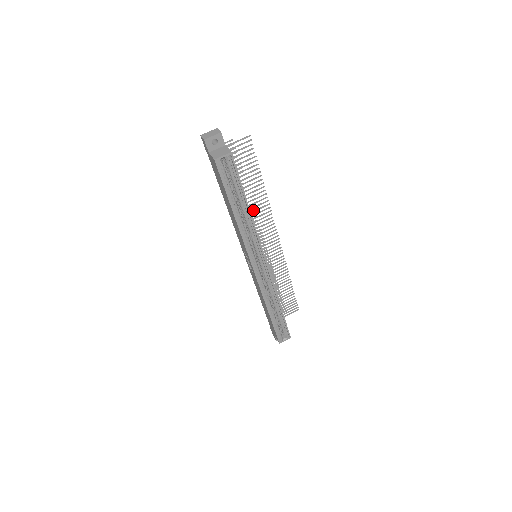
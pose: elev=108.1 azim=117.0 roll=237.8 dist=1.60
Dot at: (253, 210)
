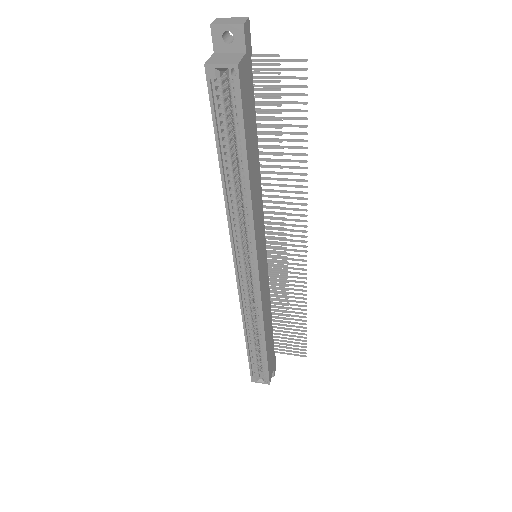
Dot at: occluded
